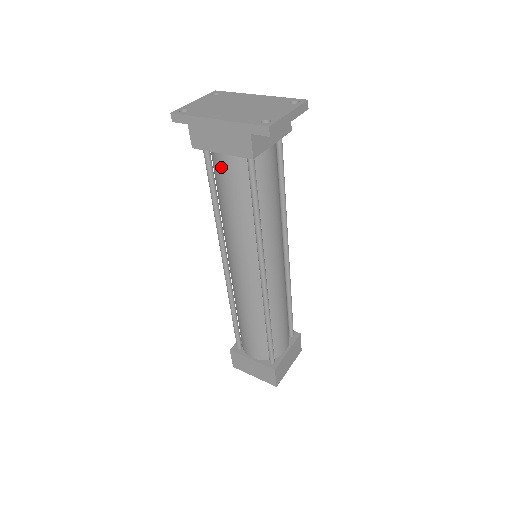
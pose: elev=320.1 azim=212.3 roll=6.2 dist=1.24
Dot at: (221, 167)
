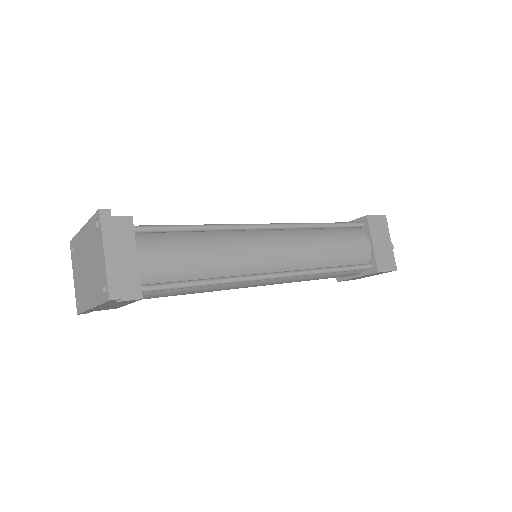
Dot at: occluded
